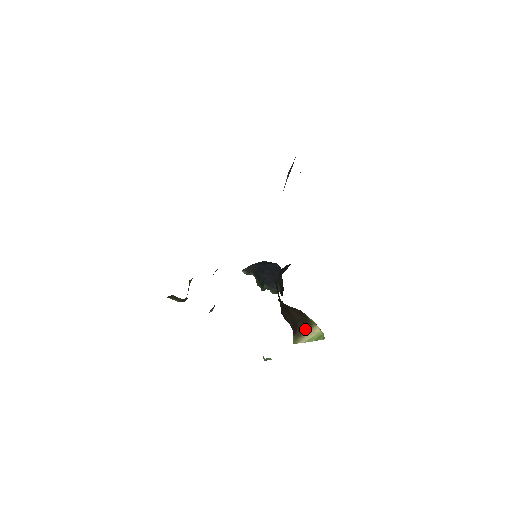
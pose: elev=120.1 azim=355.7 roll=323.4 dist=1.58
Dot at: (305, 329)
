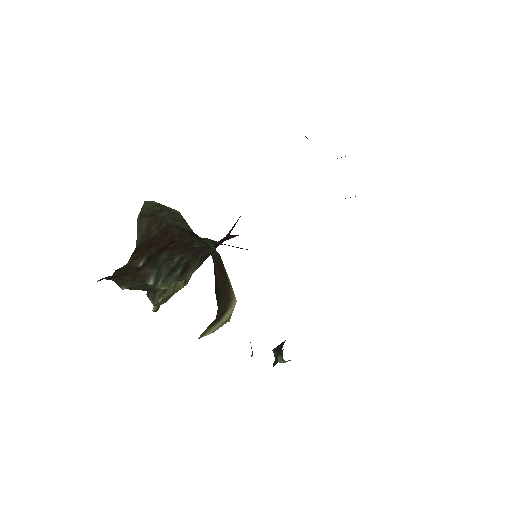
Dot at: (223, 312)
